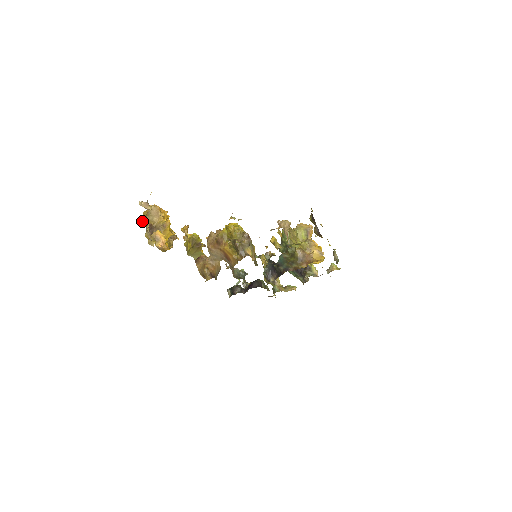
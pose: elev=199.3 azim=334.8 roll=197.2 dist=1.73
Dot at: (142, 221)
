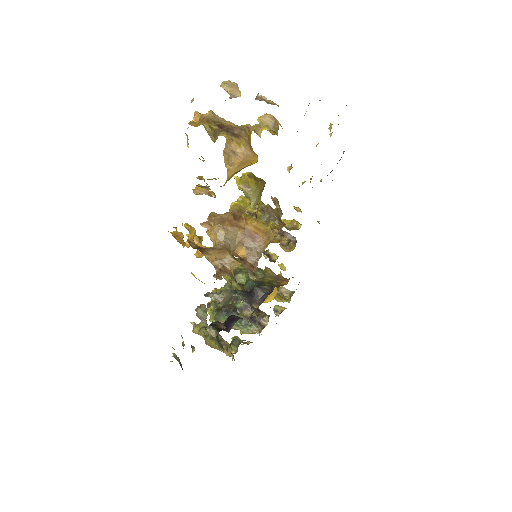
Dot at: (202, 124)
